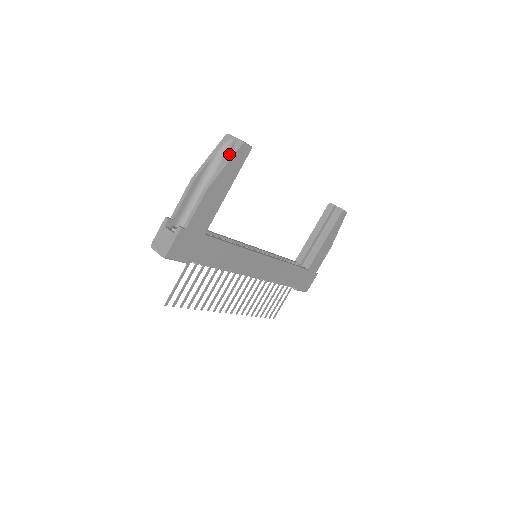
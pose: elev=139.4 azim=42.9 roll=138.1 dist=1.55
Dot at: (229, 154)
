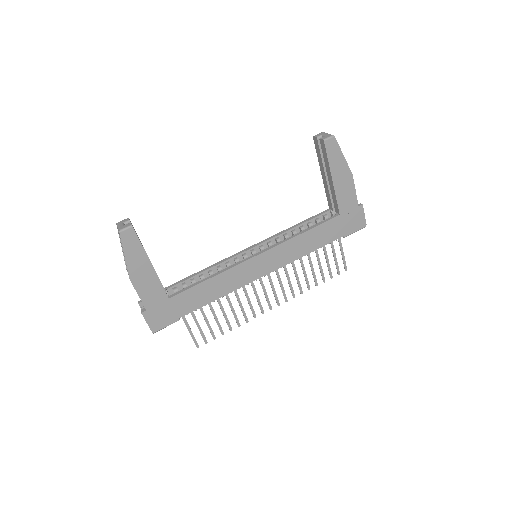
Dot at: occluded
